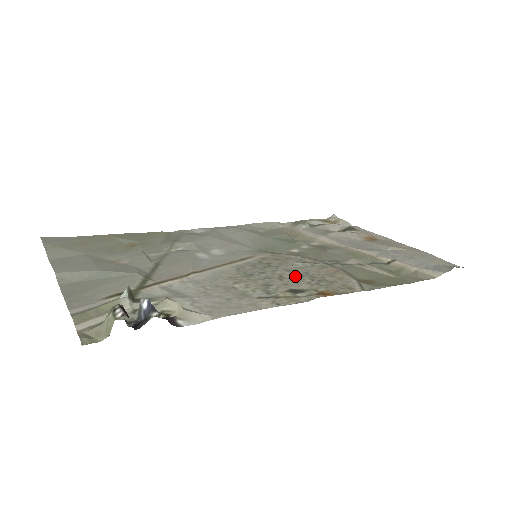
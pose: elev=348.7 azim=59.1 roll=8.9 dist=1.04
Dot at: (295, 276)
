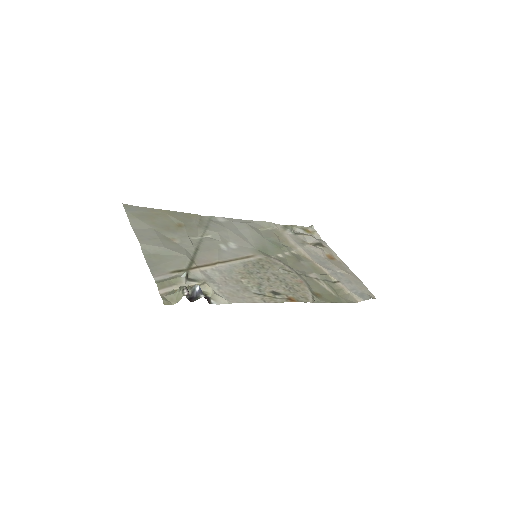
Dot at: (277, 280)
